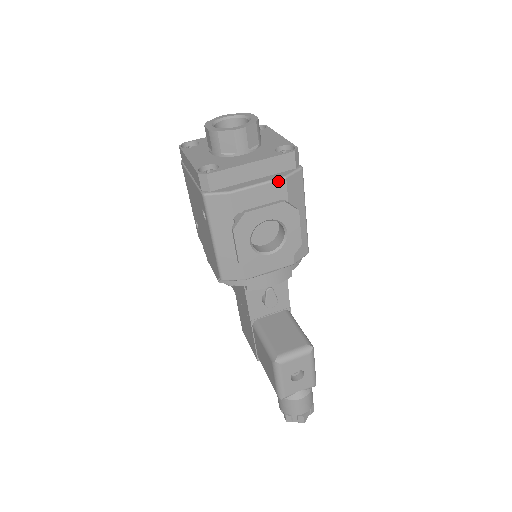
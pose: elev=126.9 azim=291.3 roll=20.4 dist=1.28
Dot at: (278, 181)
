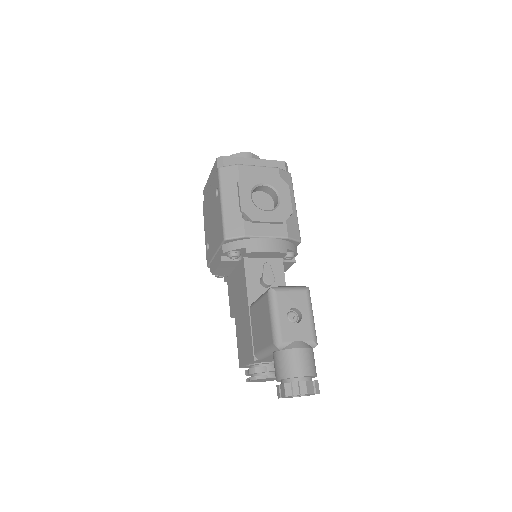
Dot at: (273, 168)
